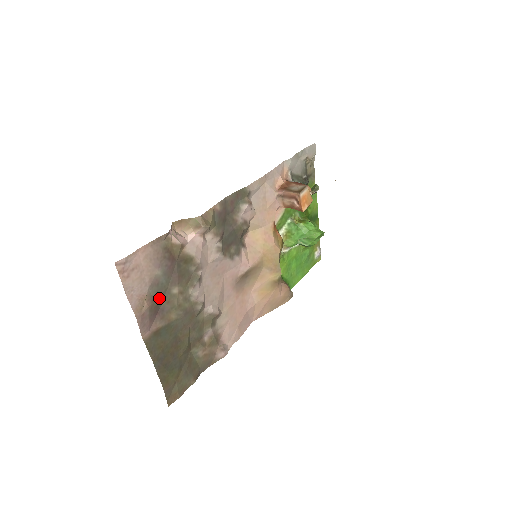
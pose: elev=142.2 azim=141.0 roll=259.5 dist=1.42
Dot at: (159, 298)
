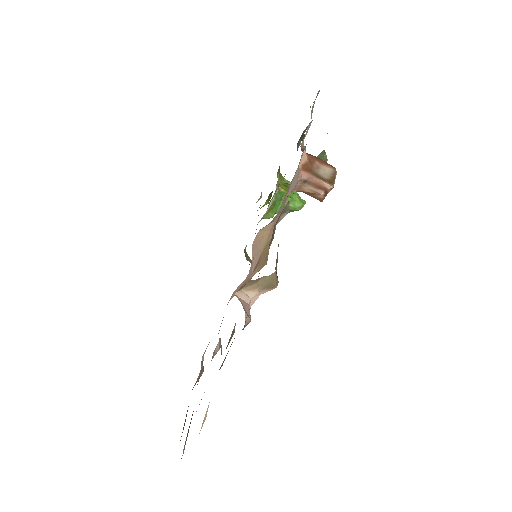
Dot at: occluded
